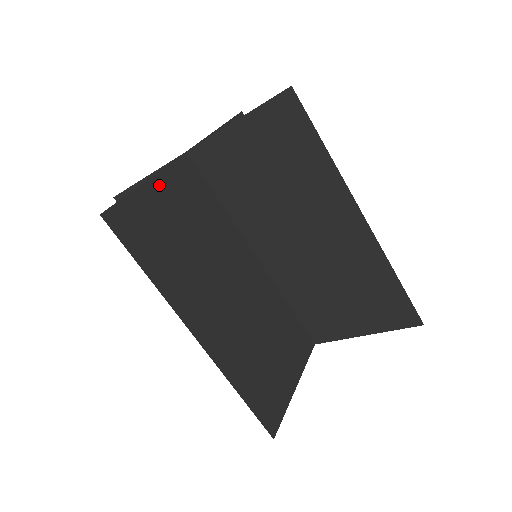
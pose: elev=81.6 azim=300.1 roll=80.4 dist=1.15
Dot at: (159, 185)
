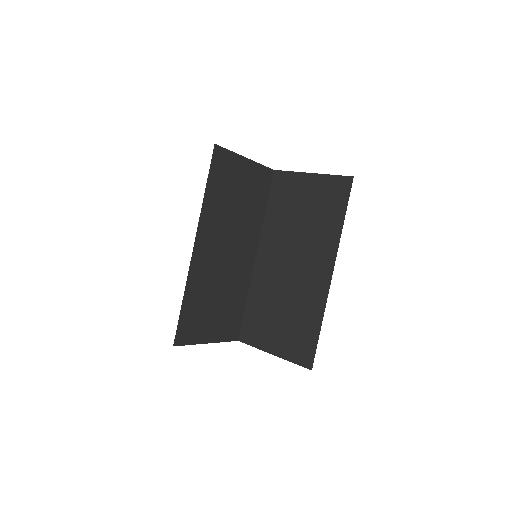
Dot at: (248, 166)
